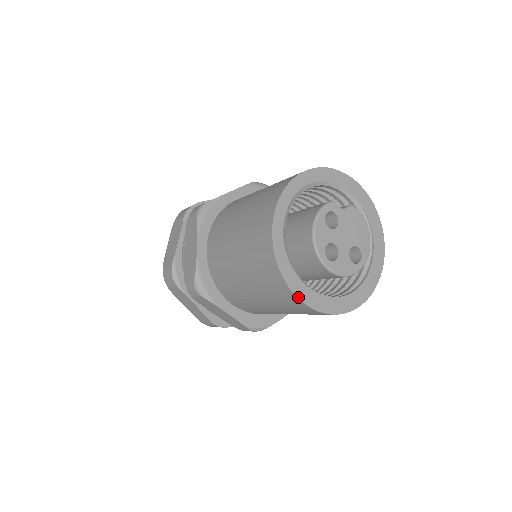
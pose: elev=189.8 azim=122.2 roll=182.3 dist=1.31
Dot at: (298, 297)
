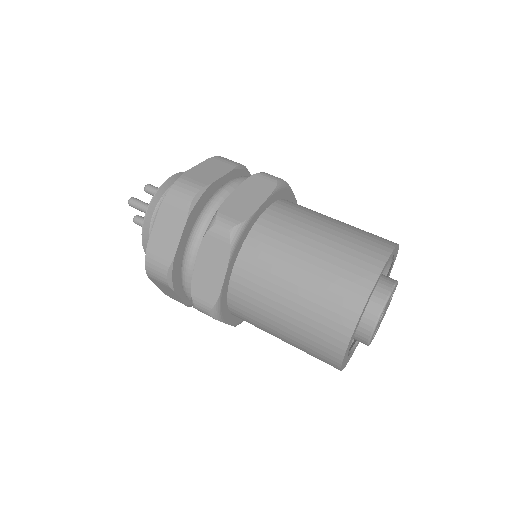
Dot at: (356, 325)
